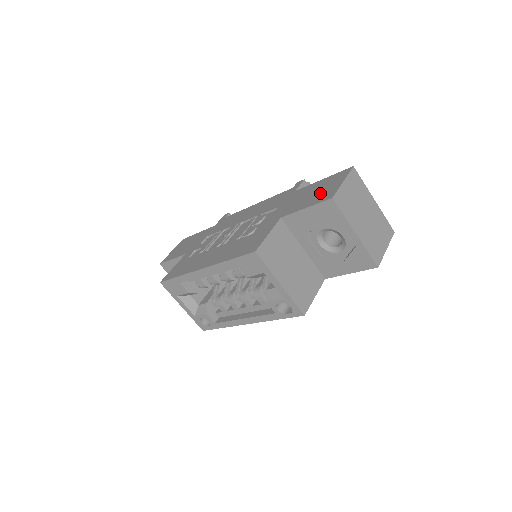
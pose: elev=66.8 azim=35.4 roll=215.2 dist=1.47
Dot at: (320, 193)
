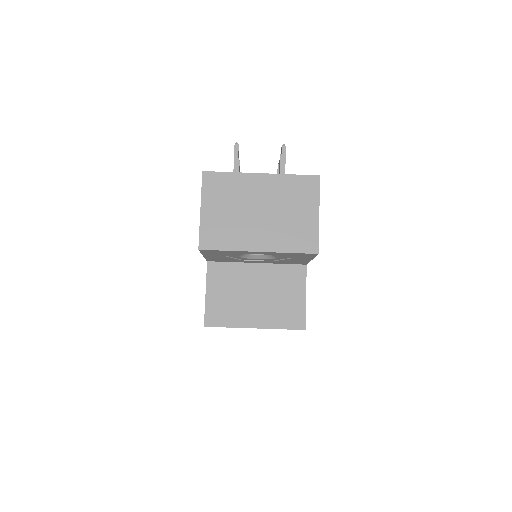
Dot at: occluded
